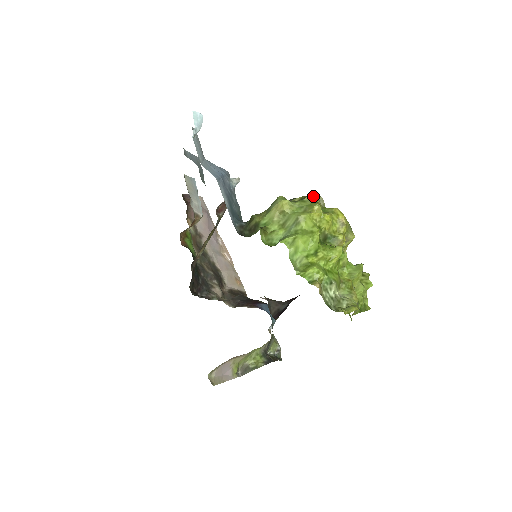
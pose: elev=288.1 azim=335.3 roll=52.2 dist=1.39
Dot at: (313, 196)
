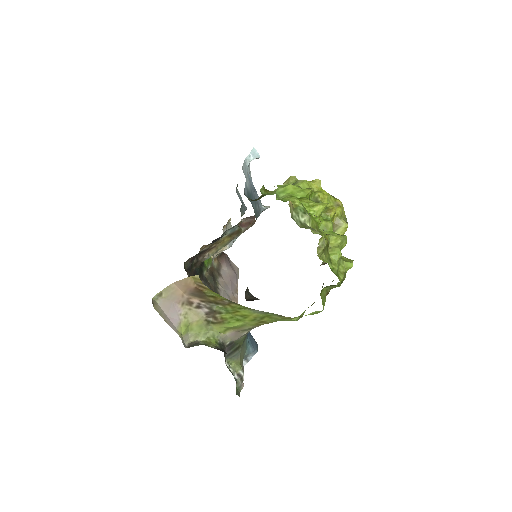
Dot at: occluded
